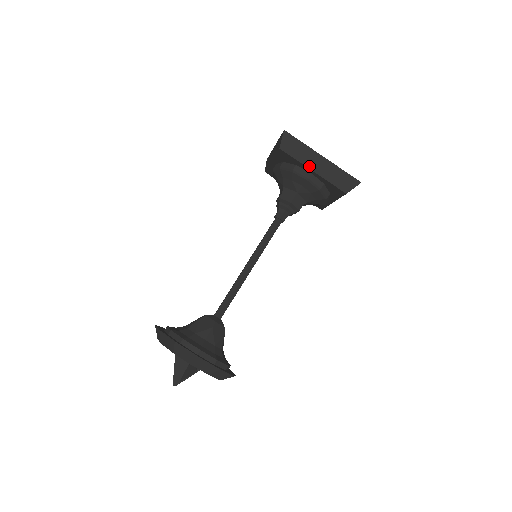
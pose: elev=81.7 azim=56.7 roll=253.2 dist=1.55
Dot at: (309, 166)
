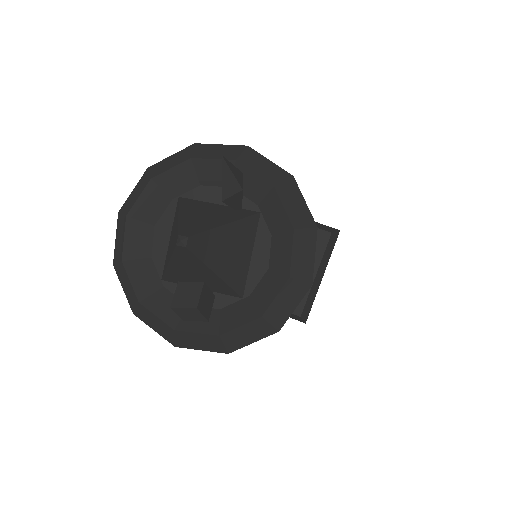
Dot at: occluded
